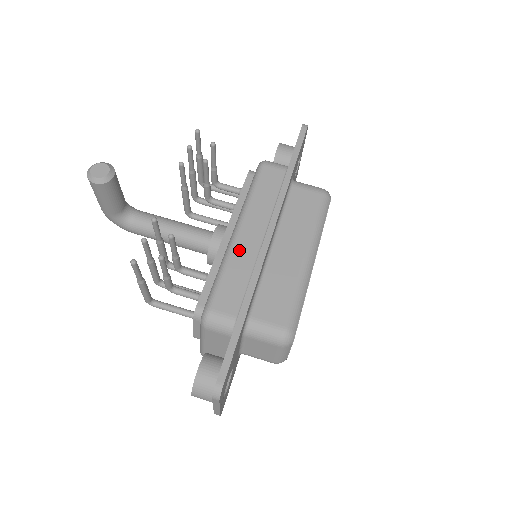
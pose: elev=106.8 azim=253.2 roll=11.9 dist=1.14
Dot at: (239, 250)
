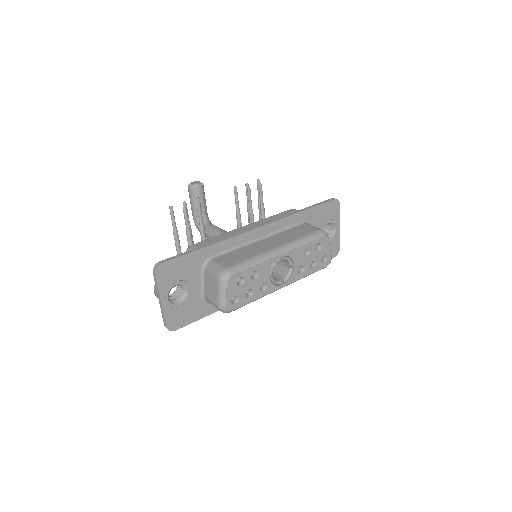
Dot at: (236, 231)
